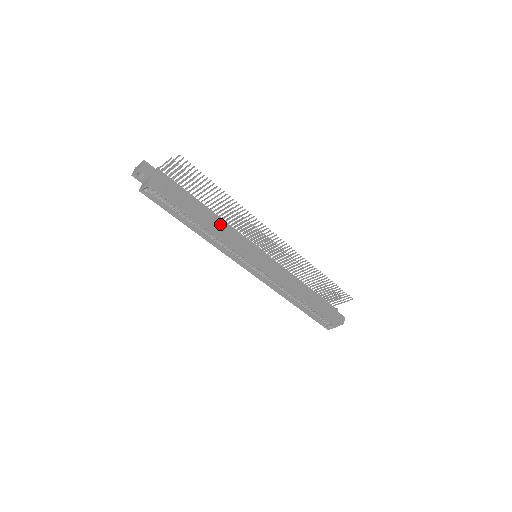
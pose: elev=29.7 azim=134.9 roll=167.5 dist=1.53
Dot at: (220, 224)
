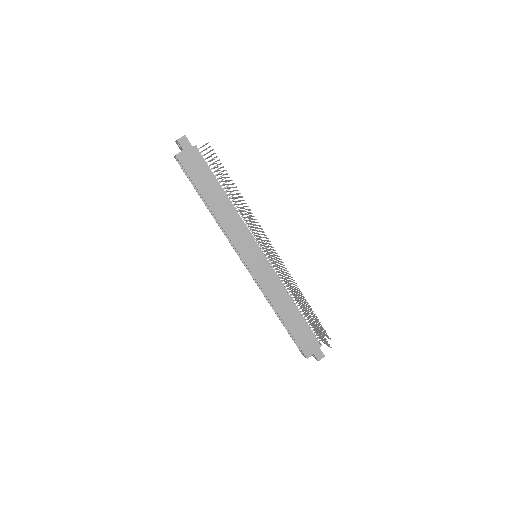
Dot at: (230, 214)
